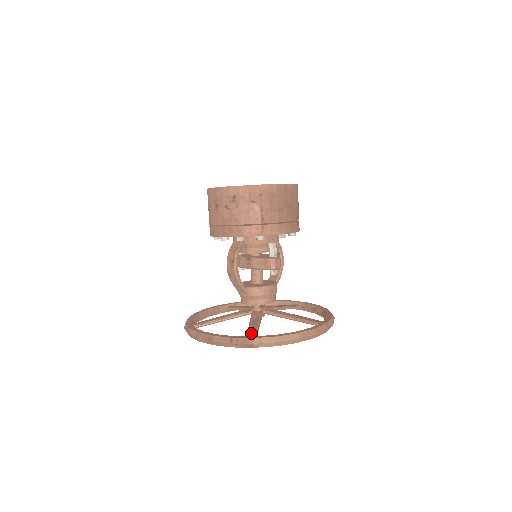
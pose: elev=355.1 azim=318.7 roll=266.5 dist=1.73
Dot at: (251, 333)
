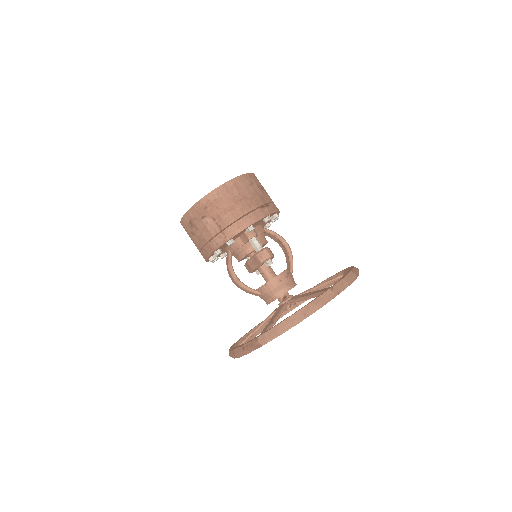
Dot at: (262, 332)
